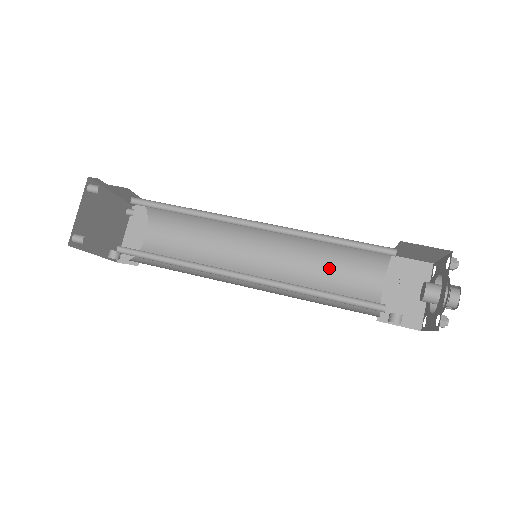
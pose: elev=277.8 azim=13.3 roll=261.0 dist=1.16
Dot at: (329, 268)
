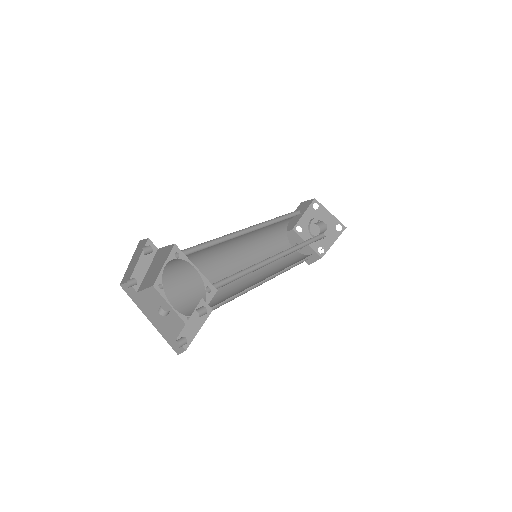
Dot at: occluded
